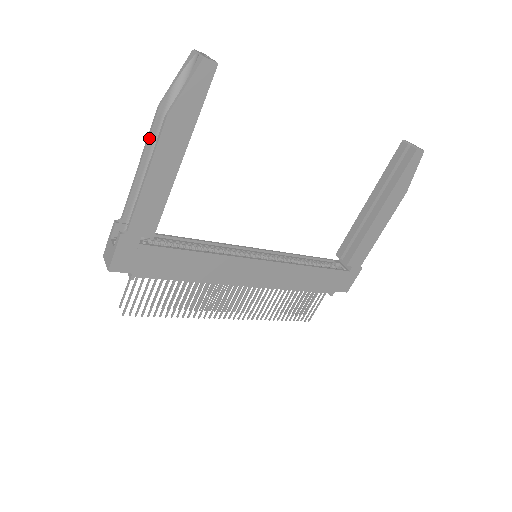
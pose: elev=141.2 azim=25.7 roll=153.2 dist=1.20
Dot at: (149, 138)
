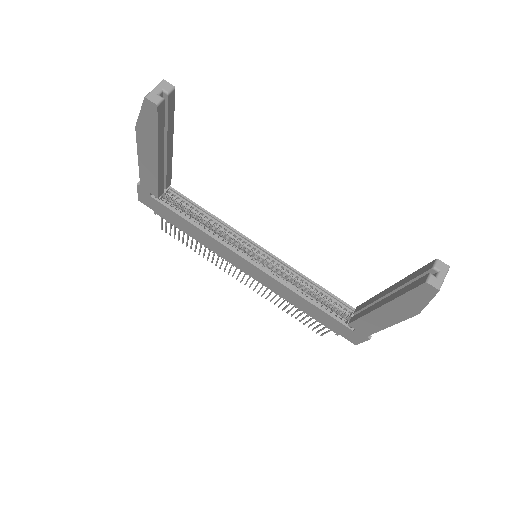
Dot at: occluded
